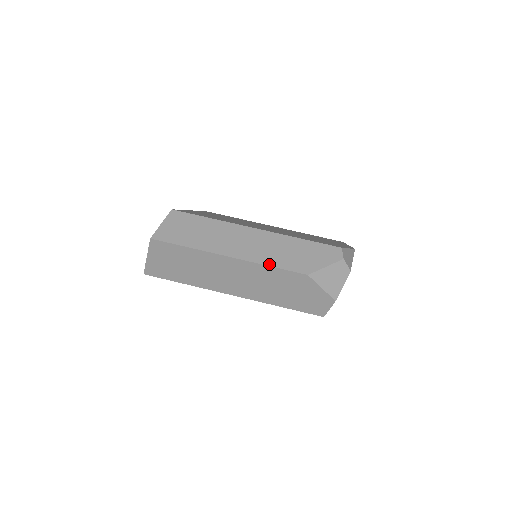
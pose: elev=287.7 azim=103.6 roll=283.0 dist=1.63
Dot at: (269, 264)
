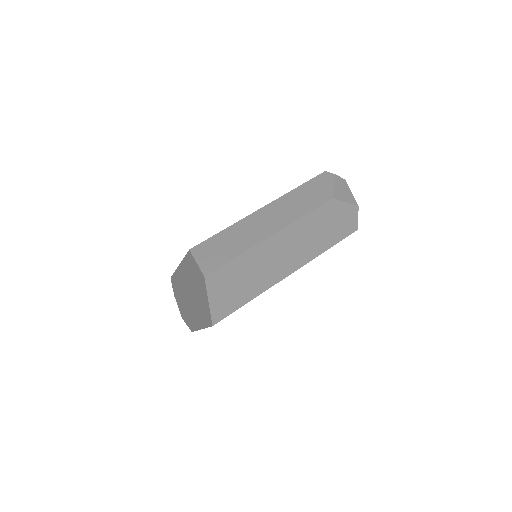
Dot at: (303, 215)
